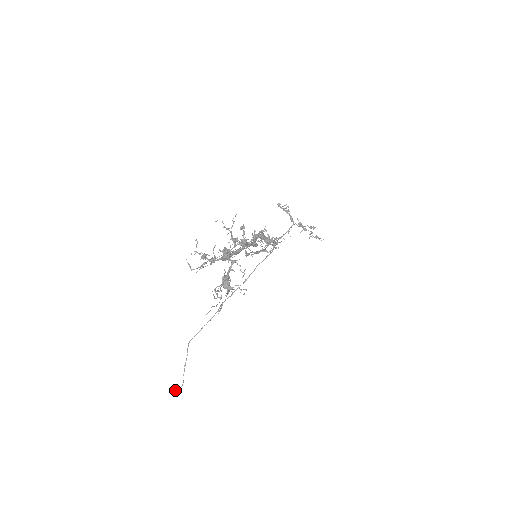
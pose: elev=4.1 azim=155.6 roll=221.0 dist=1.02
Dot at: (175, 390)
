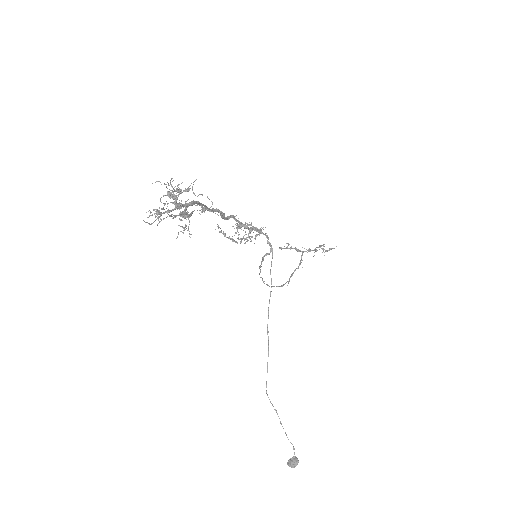
Dot at: (290, 460)
